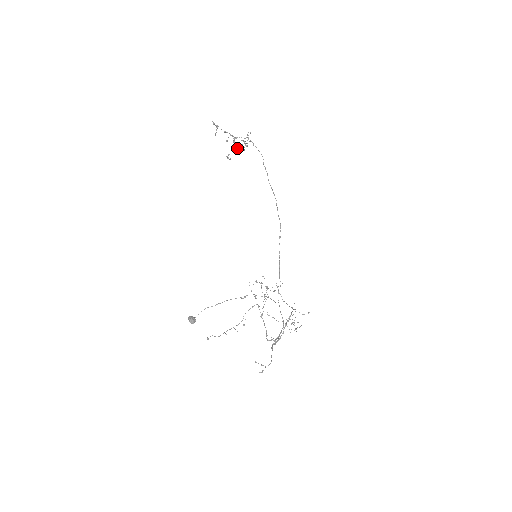
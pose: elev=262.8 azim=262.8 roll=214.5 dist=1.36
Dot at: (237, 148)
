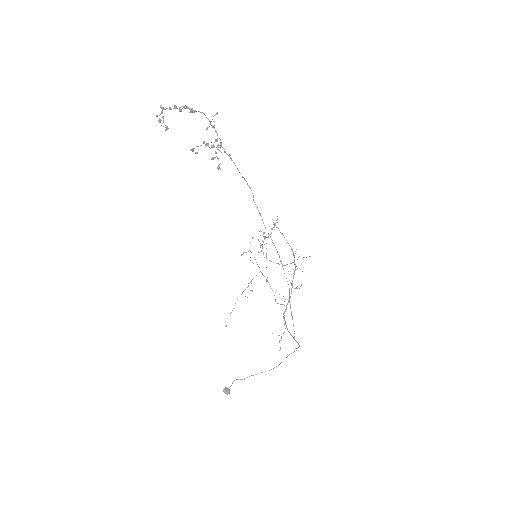
Dot at: (204, 143)
